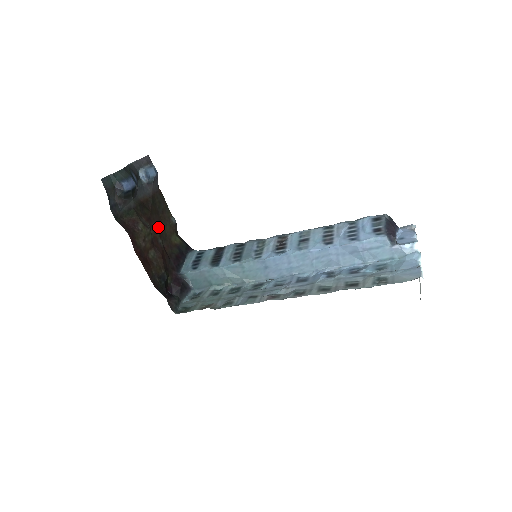
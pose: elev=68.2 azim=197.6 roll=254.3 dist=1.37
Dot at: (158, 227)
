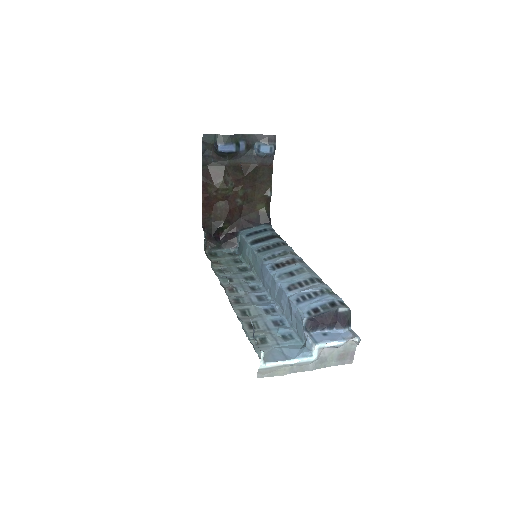
Dot at: (246, 190)
